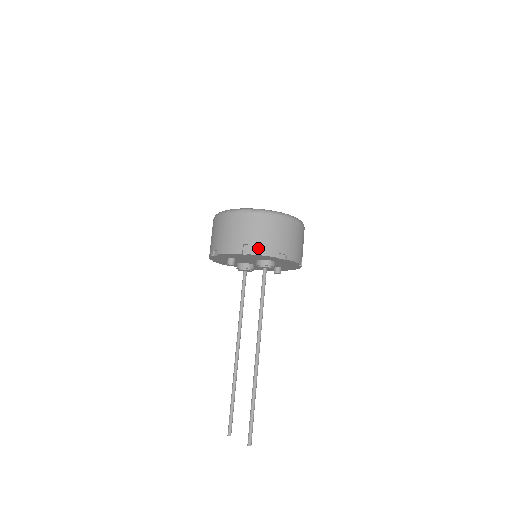
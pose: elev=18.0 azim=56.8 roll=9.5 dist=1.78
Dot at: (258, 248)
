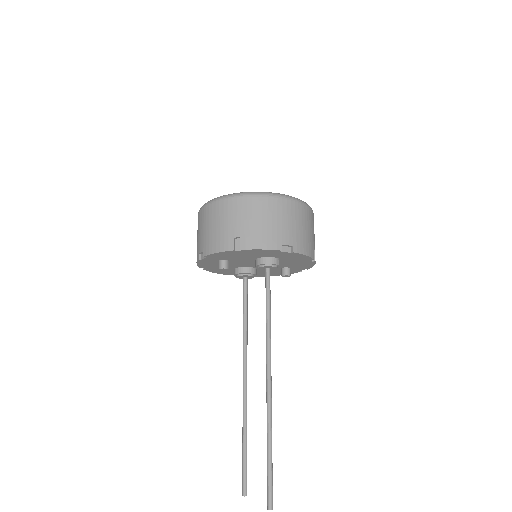
Dot at: (253, 240)
